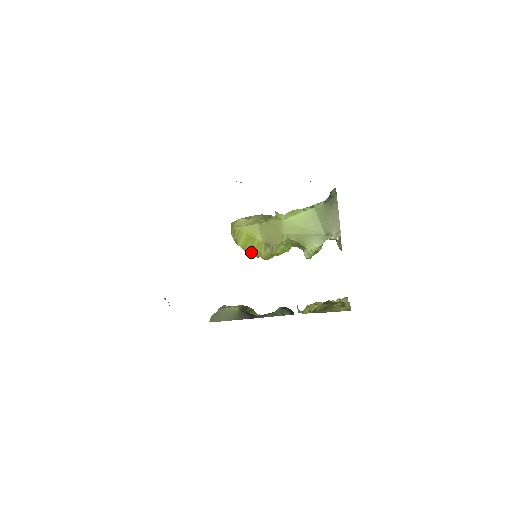
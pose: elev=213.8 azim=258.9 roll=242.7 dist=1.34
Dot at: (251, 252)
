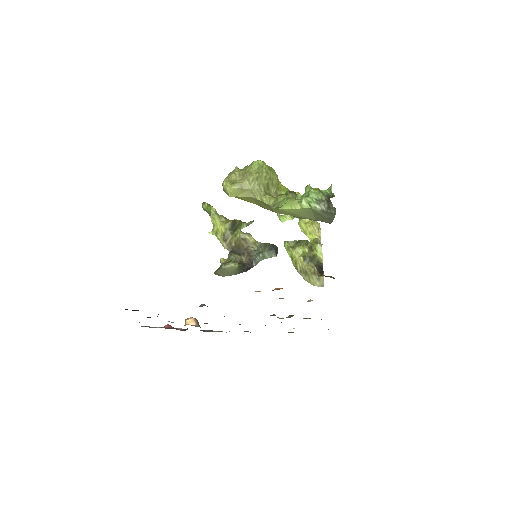
Dot at: occluded
